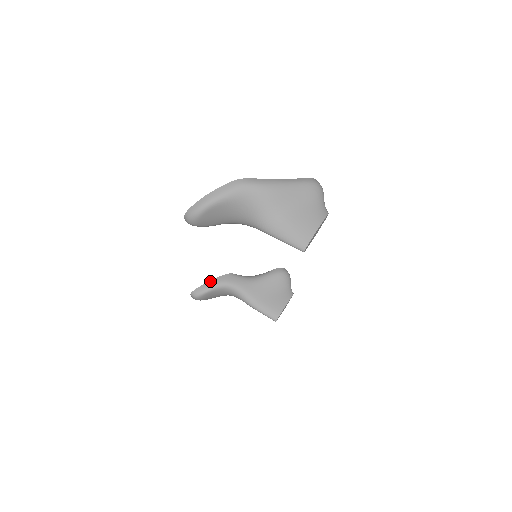
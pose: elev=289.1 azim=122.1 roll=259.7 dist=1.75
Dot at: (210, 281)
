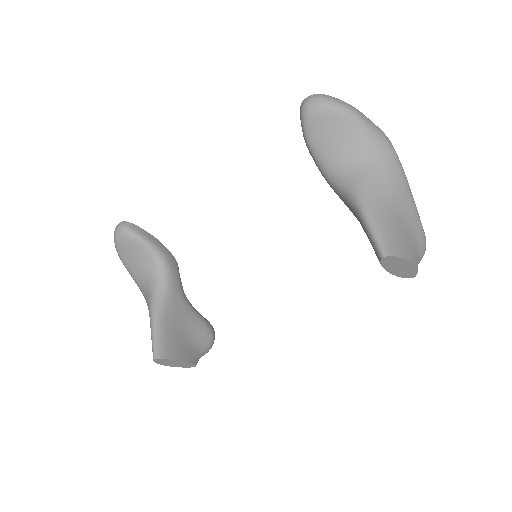
Dot at: (156, 238)
